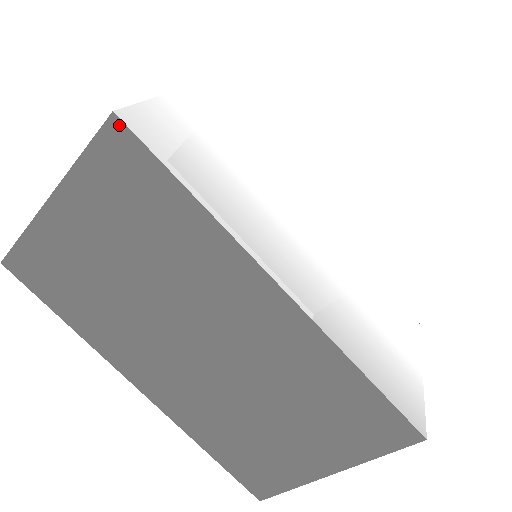
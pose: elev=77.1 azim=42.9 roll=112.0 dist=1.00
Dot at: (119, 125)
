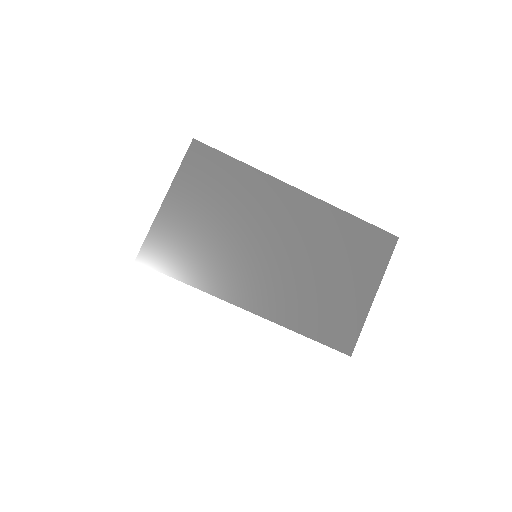
Dot at: (197, 143)
